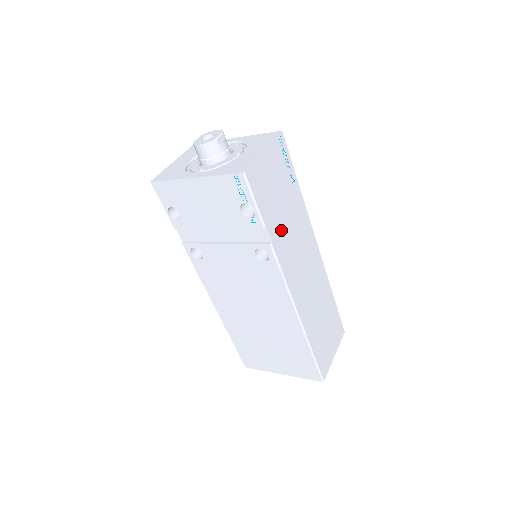
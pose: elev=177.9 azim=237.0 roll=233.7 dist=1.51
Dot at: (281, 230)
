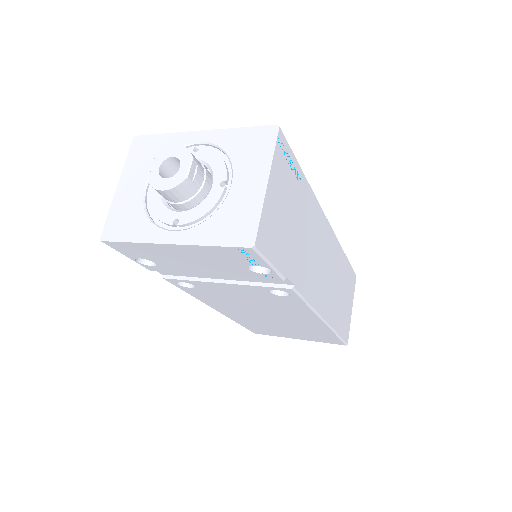
Dot at: (299, 258)
